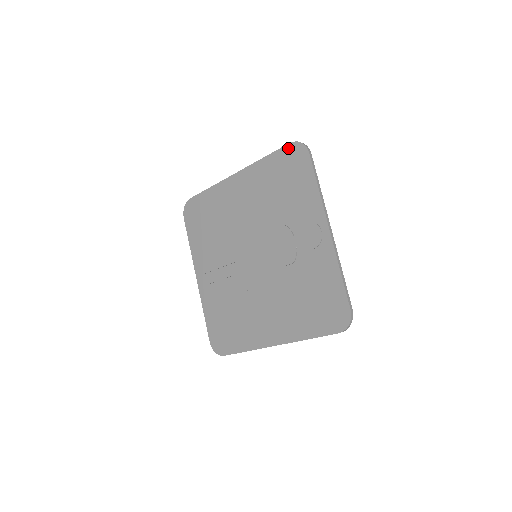
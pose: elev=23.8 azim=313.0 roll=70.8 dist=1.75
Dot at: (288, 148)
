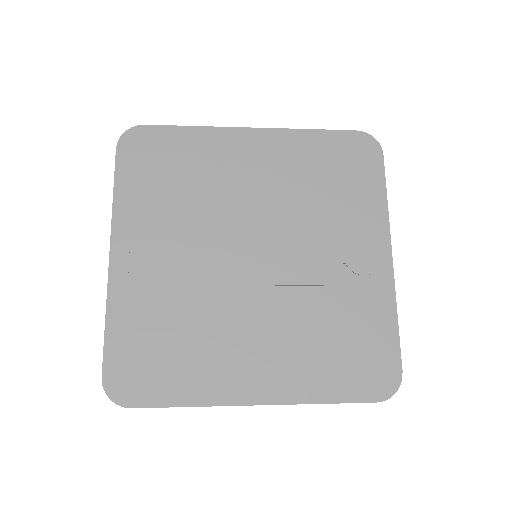
Dot at: (354, 135)
